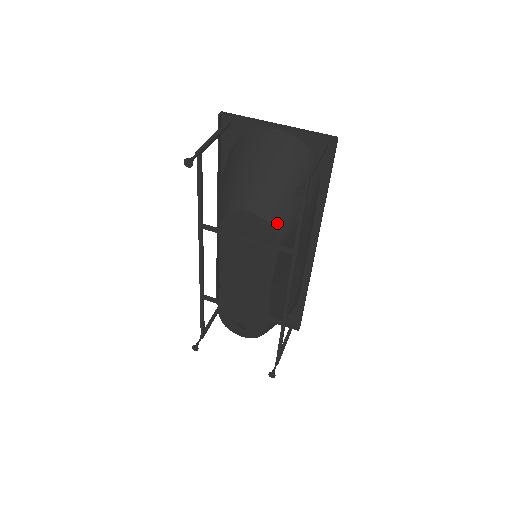
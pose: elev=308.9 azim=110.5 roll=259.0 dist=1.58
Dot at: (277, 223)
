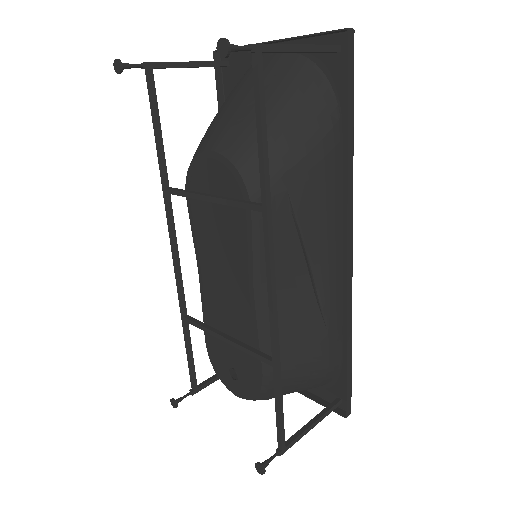
Dot at: (246, 165)
